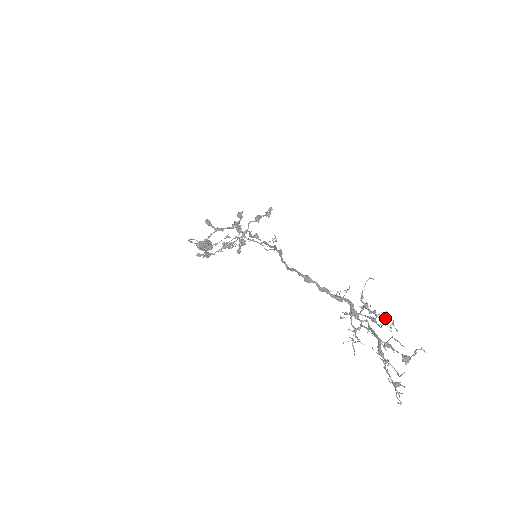
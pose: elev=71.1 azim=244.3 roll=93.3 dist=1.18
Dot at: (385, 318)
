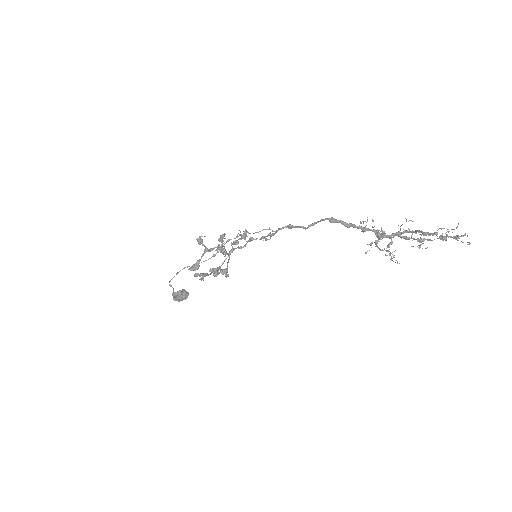
Dot at: occluded
